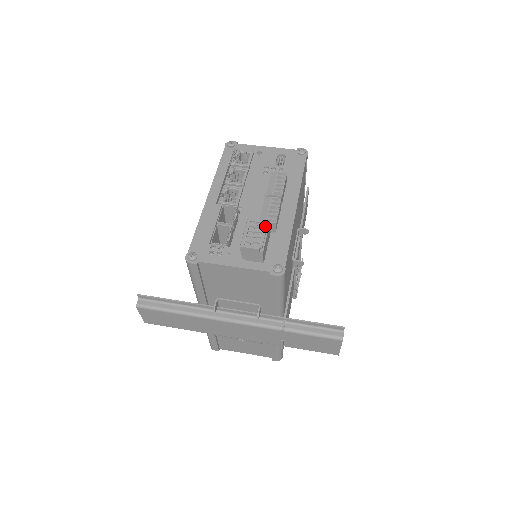
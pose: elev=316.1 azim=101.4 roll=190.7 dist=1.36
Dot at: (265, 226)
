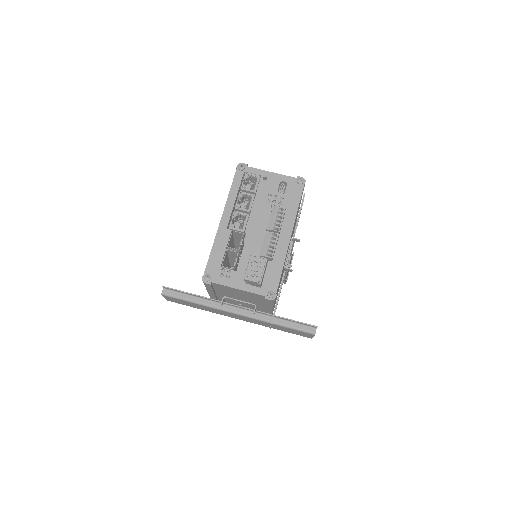
Dot at: (264, 262)
